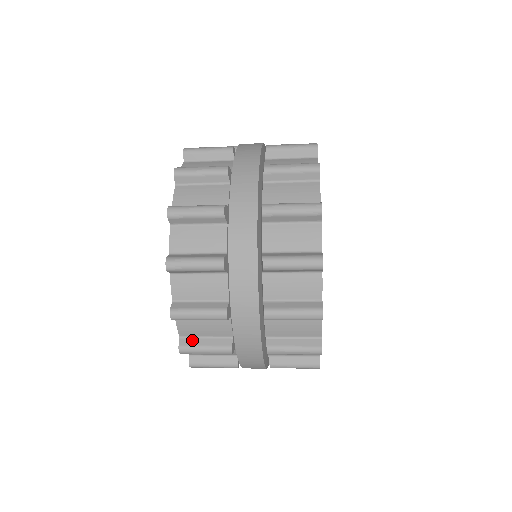
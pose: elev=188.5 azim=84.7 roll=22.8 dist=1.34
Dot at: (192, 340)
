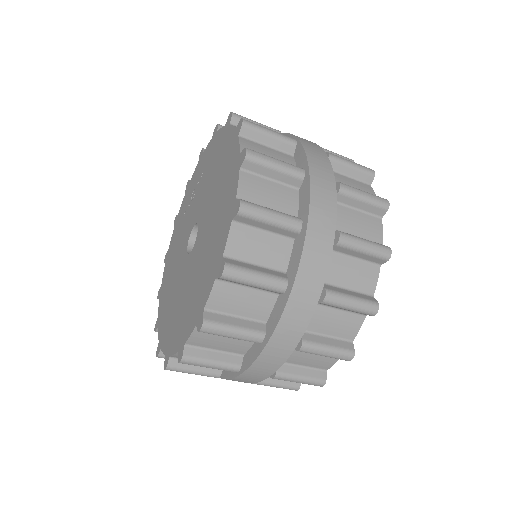
Dot at: occluded
